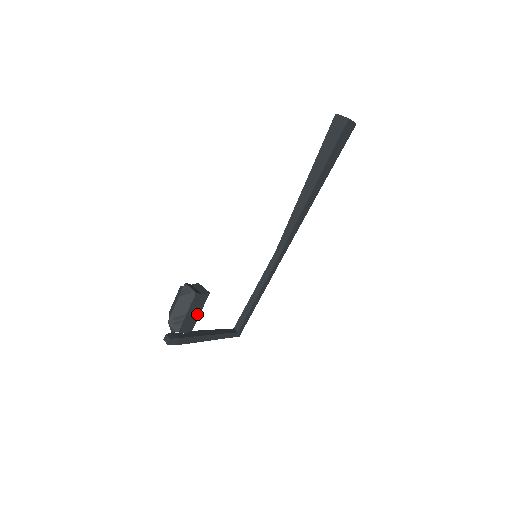
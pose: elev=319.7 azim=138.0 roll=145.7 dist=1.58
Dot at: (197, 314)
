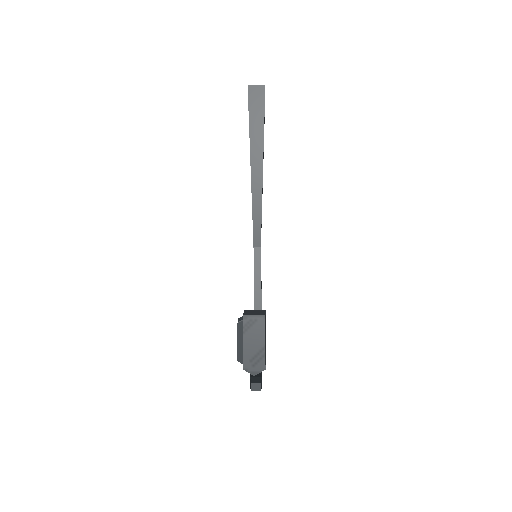
Dot at: occluded
